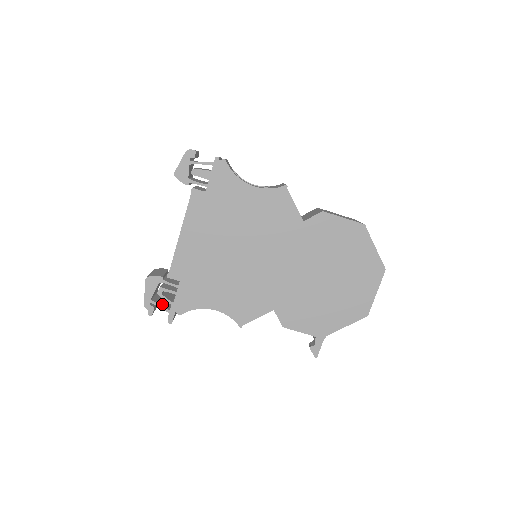
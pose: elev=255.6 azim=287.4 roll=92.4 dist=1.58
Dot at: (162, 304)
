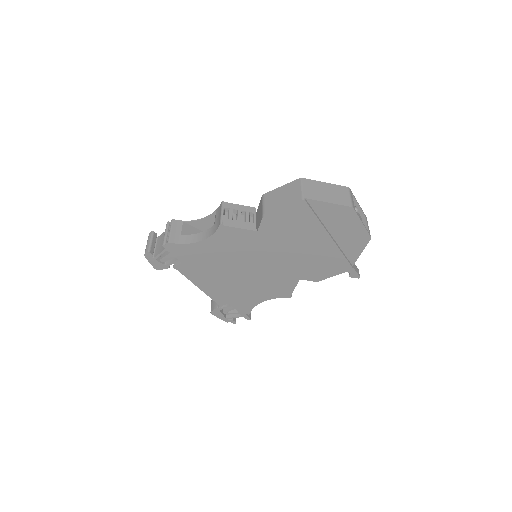
Dot at: (235, 314)
